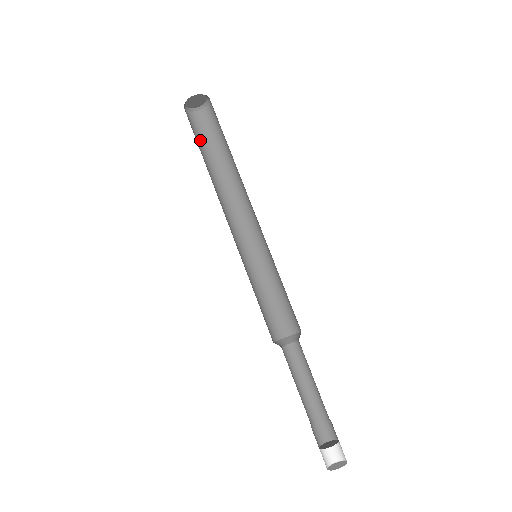
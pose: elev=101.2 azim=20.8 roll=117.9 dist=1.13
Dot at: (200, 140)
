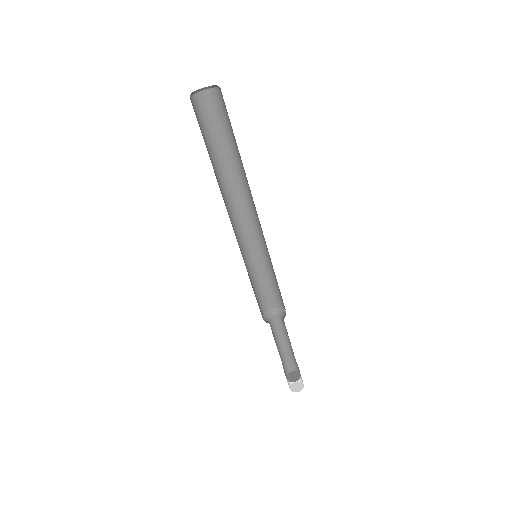
Dot at: (208, 130)
